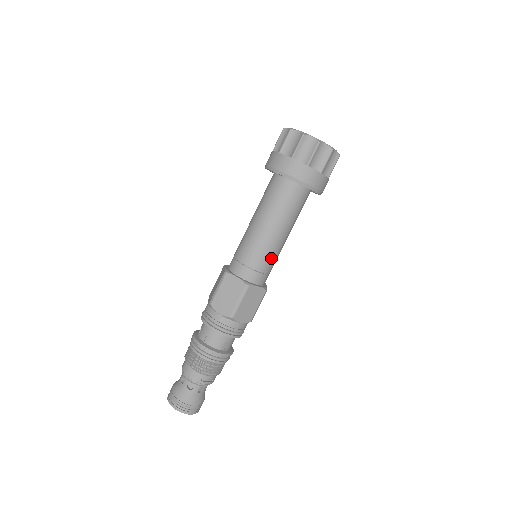
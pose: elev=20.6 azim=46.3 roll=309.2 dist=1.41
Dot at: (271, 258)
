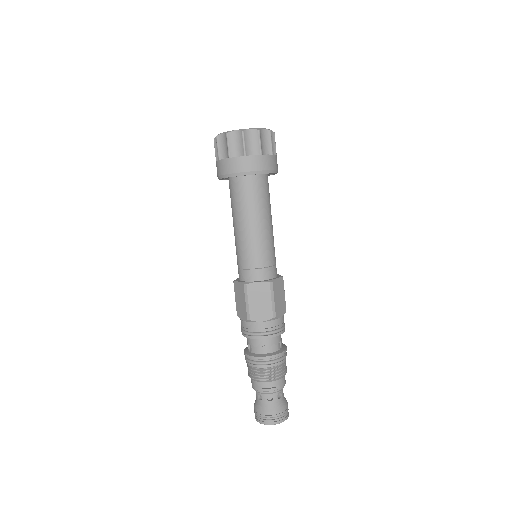
Dot at: (257, 252)
